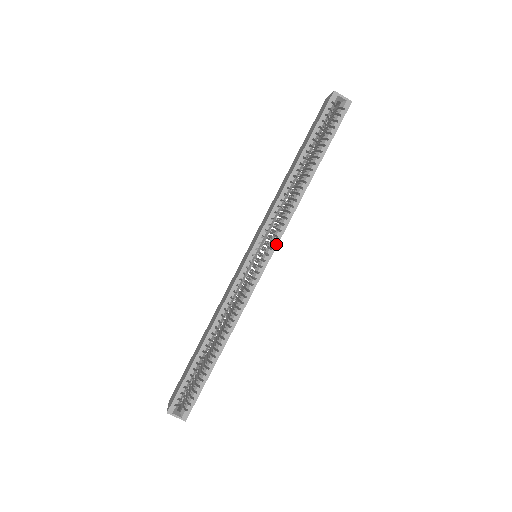
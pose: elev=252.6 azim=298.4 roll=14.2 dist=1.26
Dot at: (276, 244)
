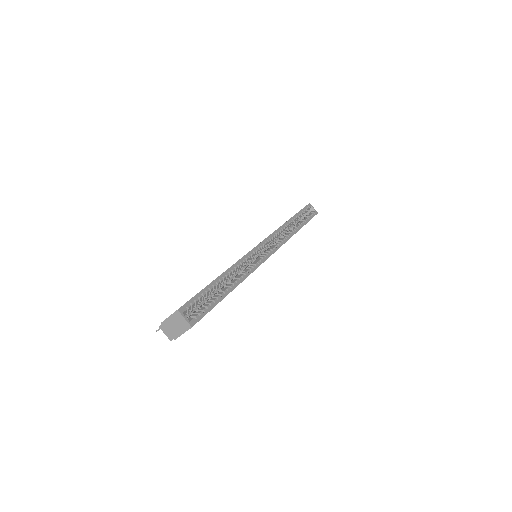
Dot at: (277, 248)
